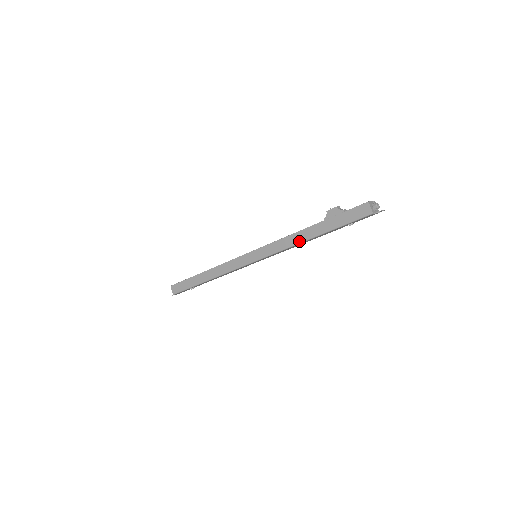
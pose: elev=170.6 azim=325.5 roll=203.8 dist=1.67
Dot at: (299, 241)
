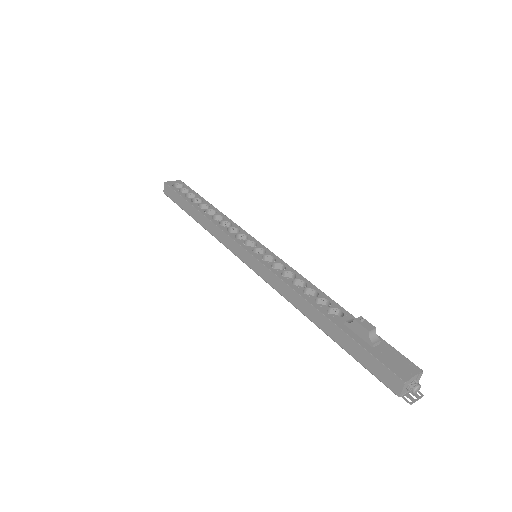
Dot at: (301, 310)
